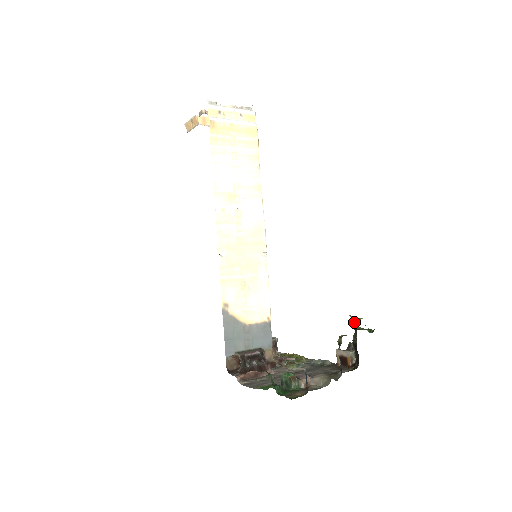
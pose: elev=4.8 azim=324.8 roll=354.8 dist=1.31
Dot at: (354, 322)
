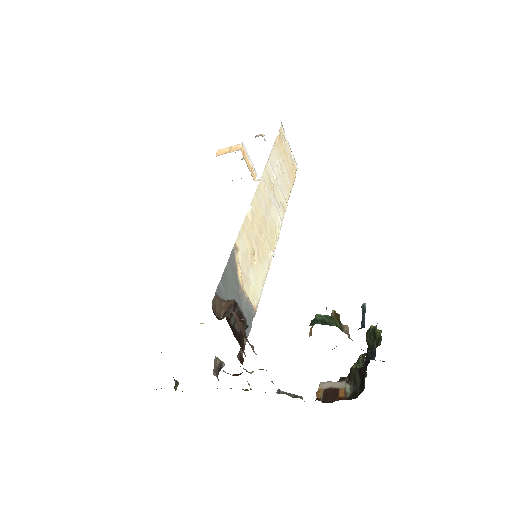
Dot at: (378, 331)
